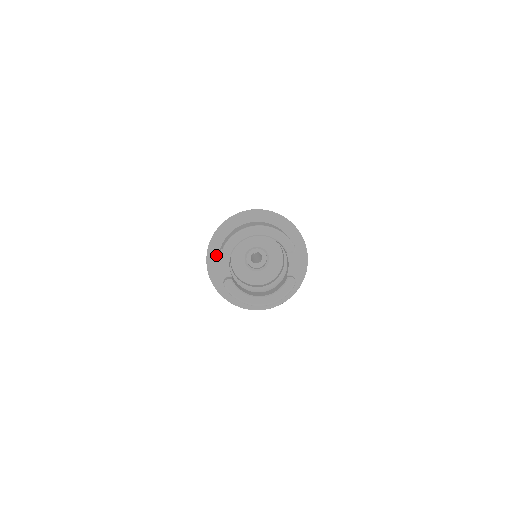
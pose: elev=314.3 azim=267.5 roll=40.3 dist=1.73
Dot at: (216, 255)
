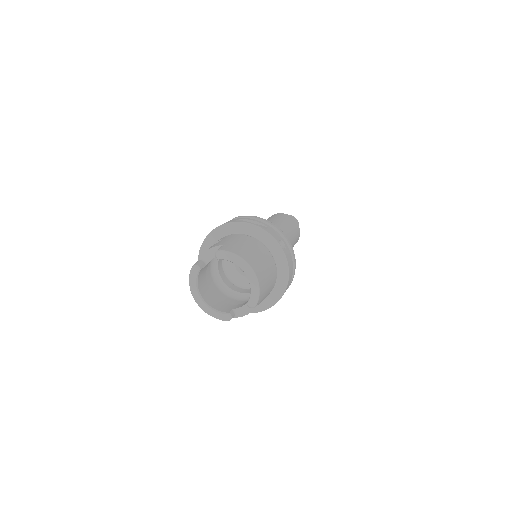
Dot at: (225, 233)
